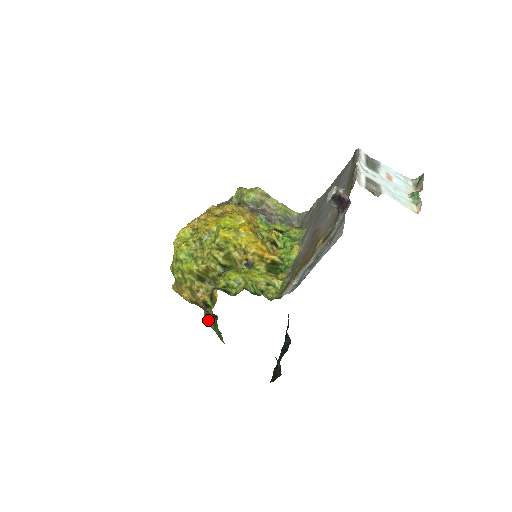
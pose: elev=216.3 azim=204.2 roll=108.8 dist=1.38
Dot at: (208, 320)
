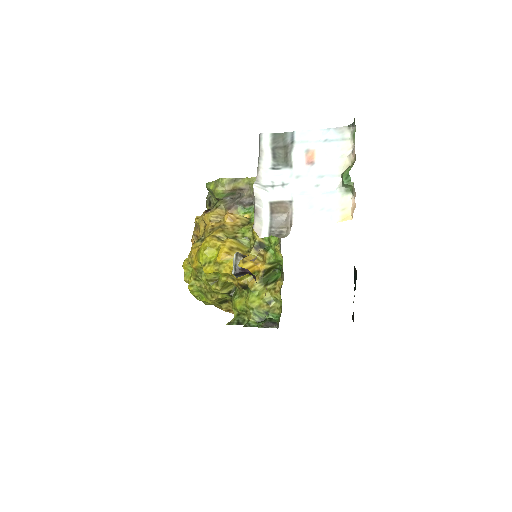
Dot at: occluded
